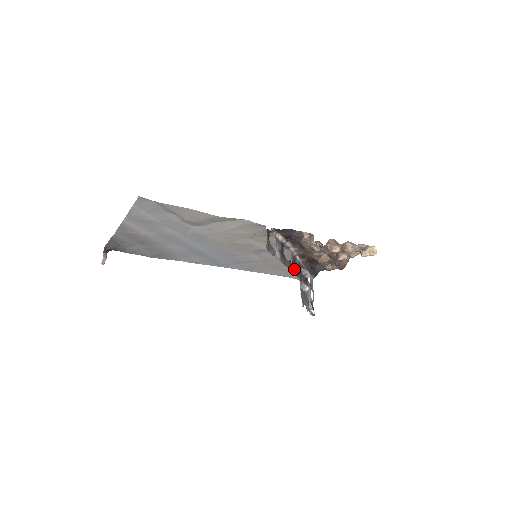
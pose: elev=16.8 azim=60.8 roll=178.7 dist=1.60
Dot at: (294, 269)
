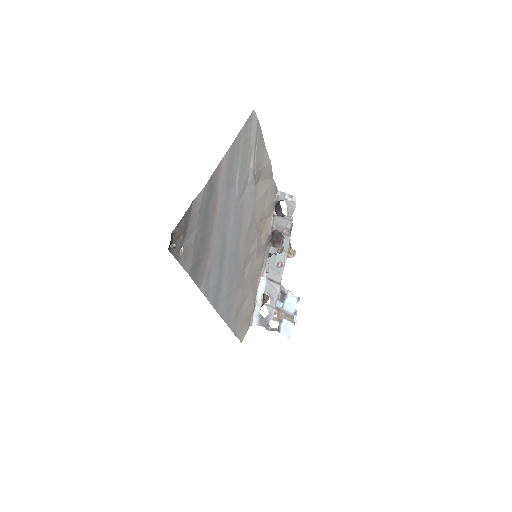
Dot at: (282, 259)
